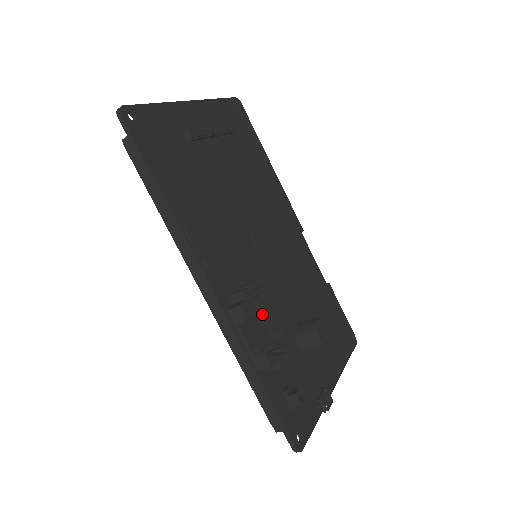
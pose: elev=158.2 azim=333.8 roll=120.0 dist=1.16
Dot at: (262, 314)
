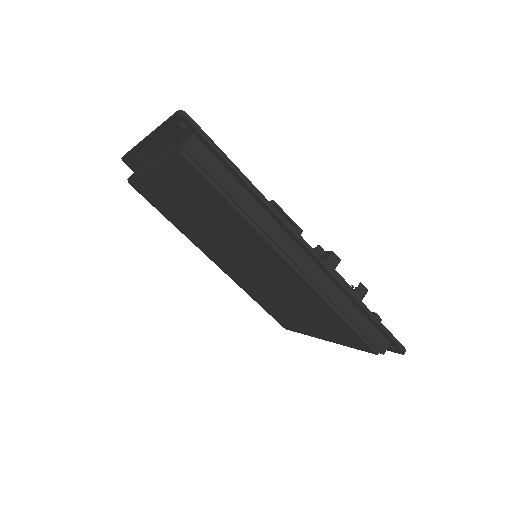
Dot at: occluded
